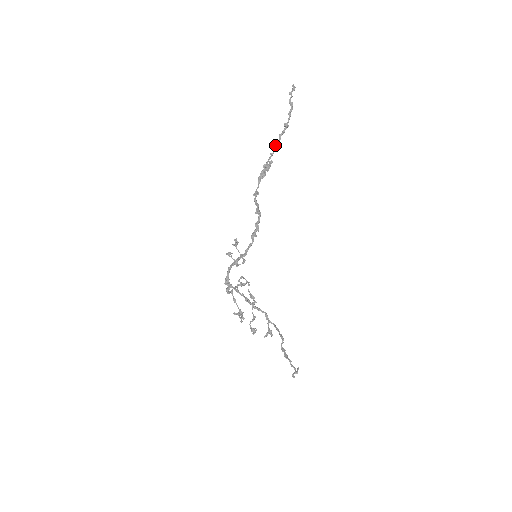
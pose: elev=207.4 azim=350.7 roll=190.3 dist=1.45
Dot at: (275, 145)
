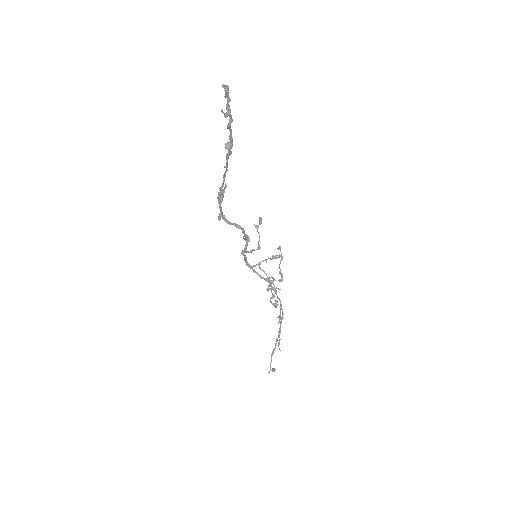
Dot at: (226, 167)
